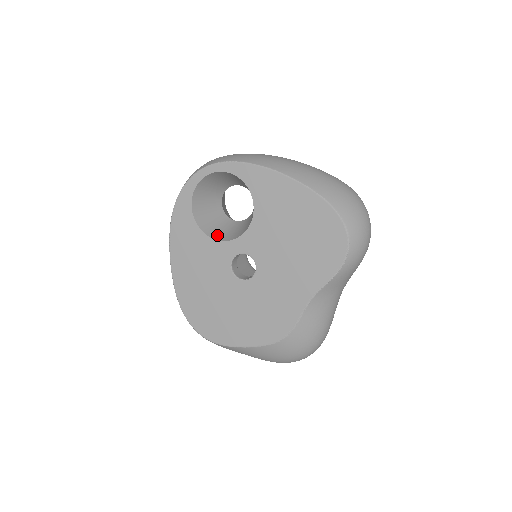
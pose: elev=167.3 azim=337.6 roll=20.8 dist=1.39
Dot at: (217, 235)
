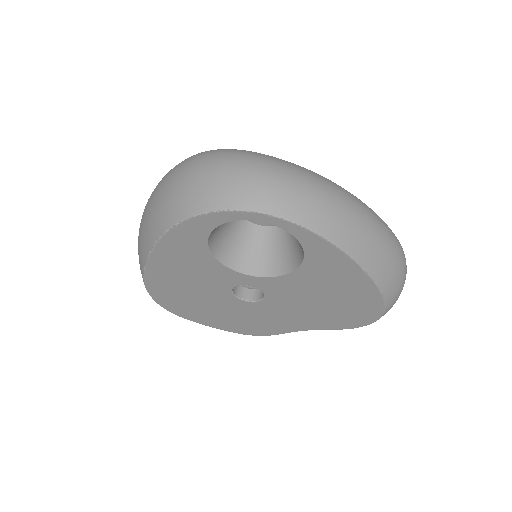
Dot at: (229, 257)
